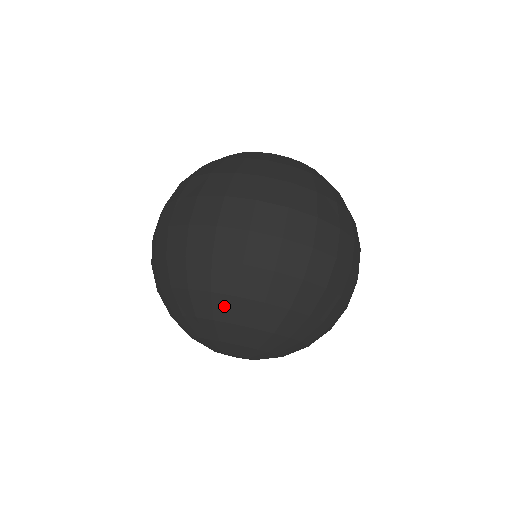
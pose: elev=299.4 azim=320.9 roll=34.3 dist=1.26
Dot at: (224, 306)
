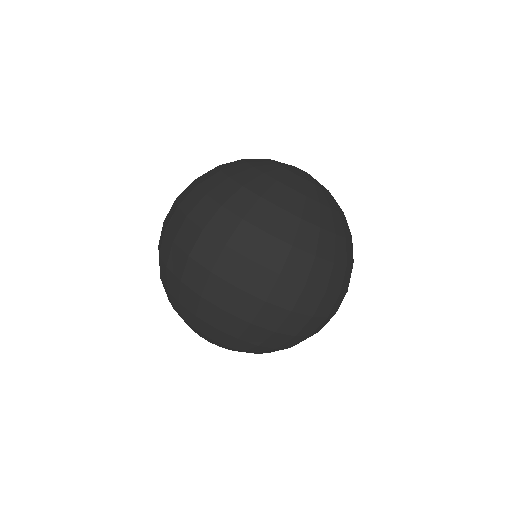
Dot at: (205, 327)
